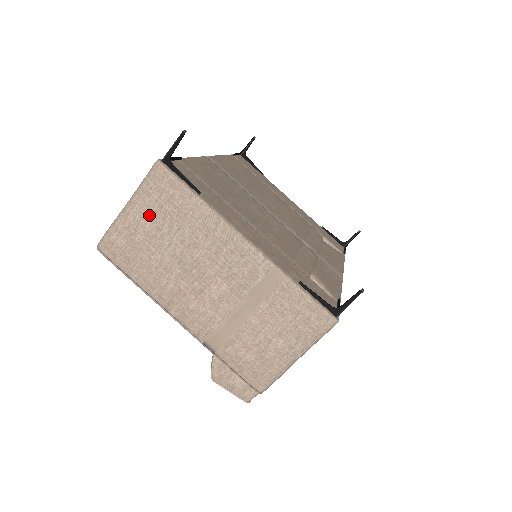
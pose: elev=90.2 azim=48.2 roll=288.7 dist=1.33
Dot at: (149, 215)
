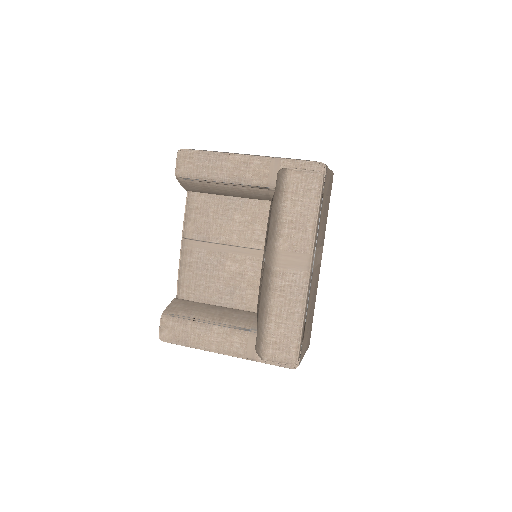
Dot at: occluded
